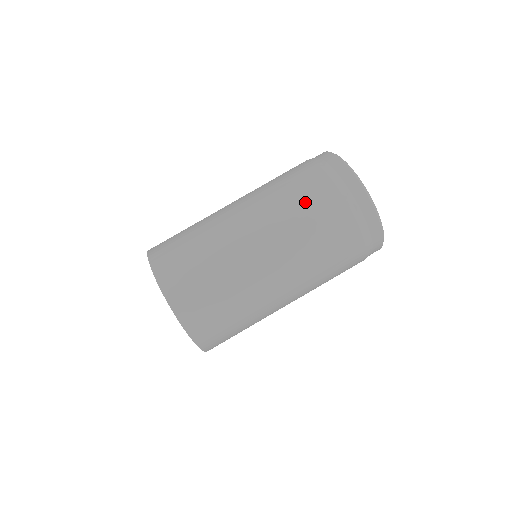
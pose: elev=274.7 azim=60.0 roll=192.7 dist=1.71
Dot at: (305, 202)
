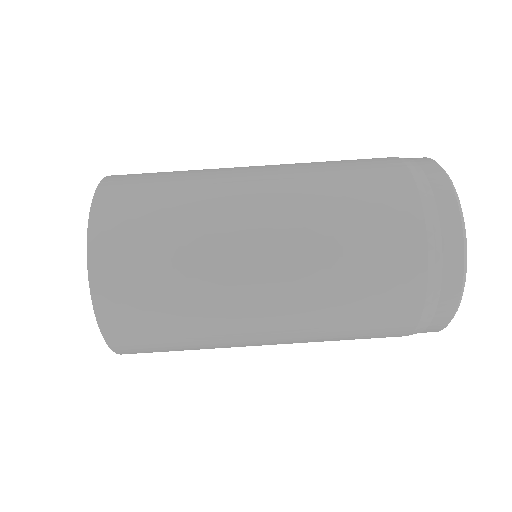
Dot at: (369, 285)
